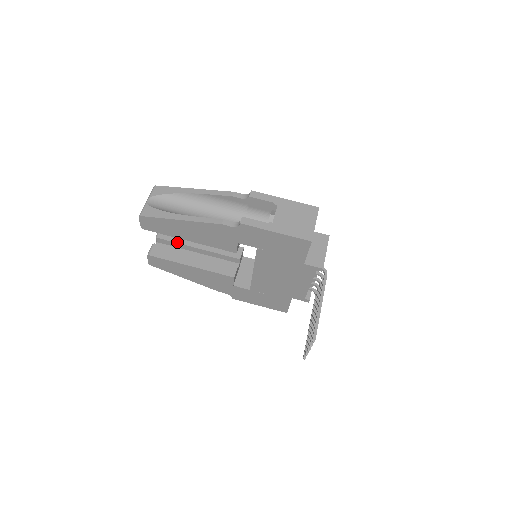
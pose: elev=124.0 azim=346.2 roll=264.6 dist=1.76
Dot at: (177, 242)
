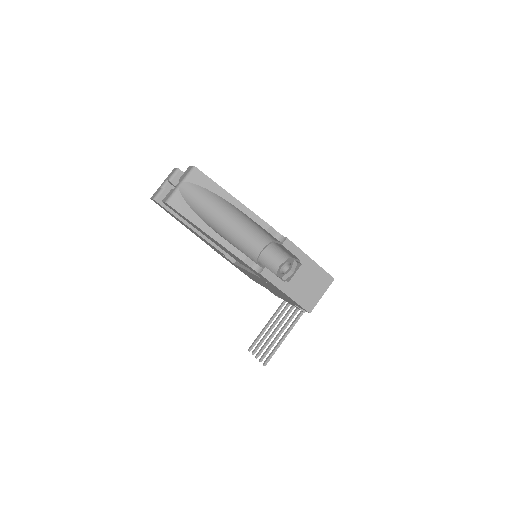
Dot at: occluded
